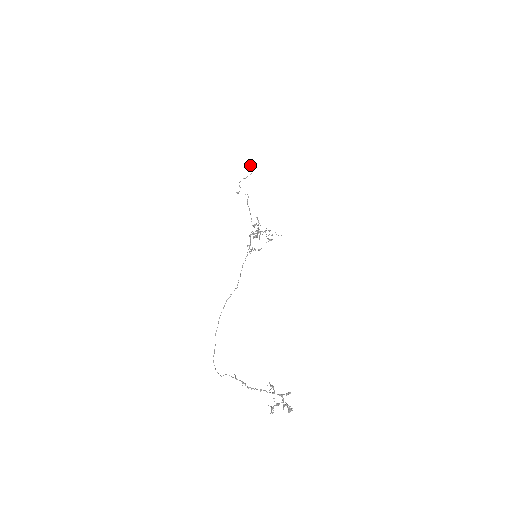
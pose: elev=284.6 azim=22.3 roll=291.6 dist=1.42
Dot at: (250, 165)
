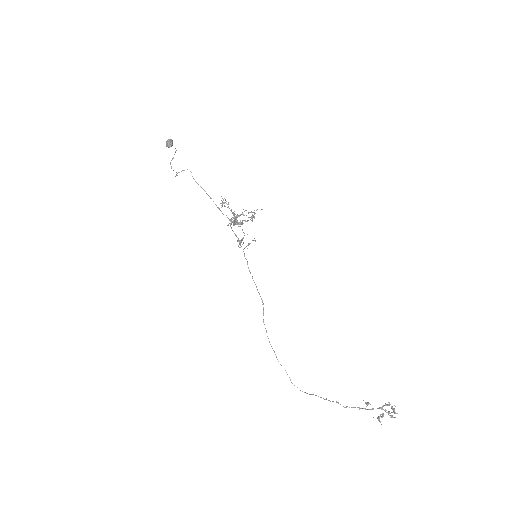
Dot at: (168, 146)
